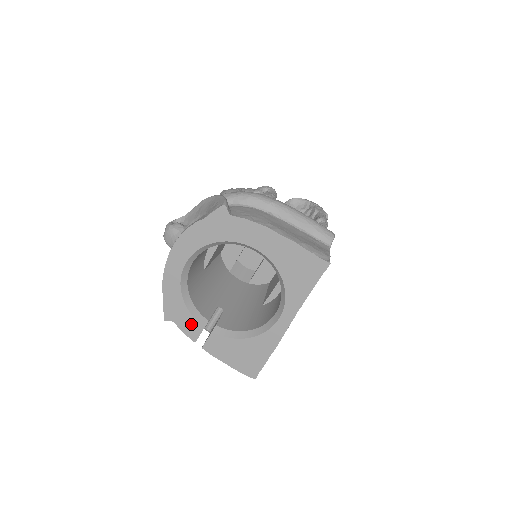
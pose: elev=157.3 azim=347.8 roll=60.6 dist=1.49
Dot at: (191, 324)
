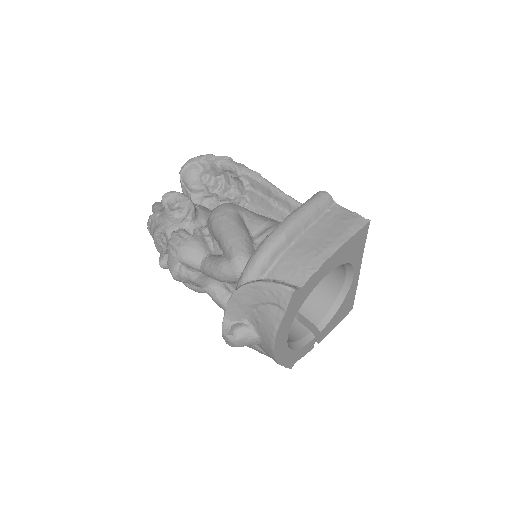
Dot at: (307, 348)
